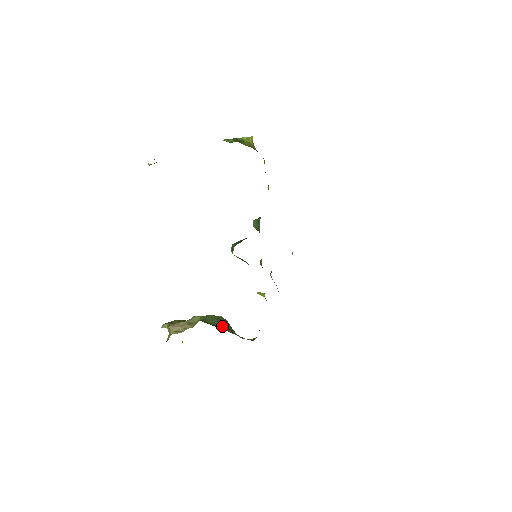
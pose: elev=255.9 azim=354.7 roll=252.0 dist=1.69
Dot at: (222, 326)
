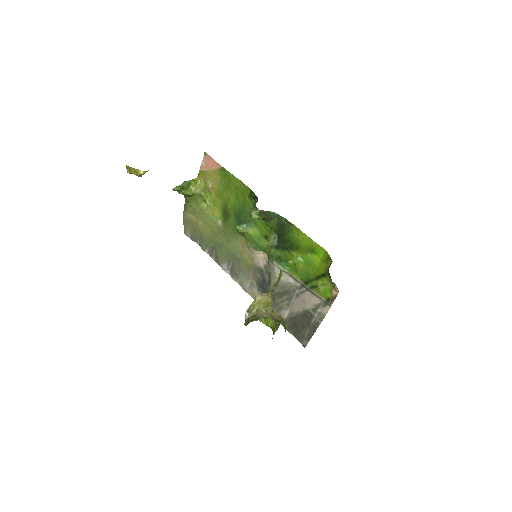
Dot at: occluded
